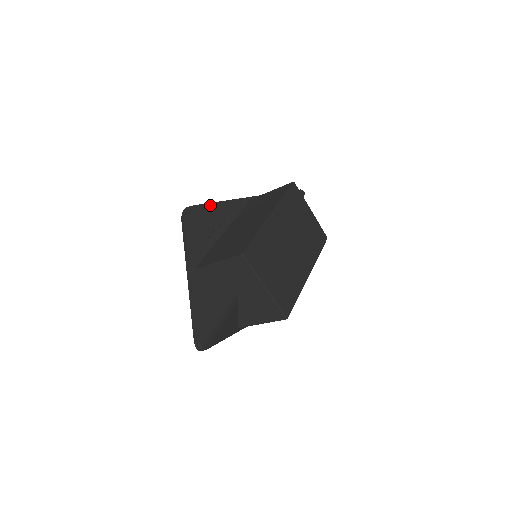
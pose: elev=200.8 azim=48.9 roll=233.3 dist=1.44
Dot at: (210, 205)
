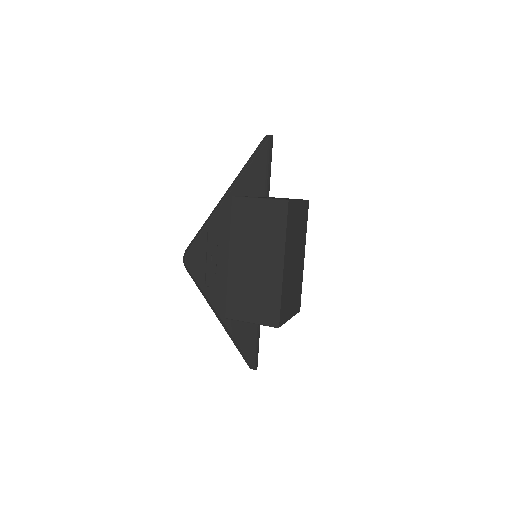
Dot at: (203, 236)
